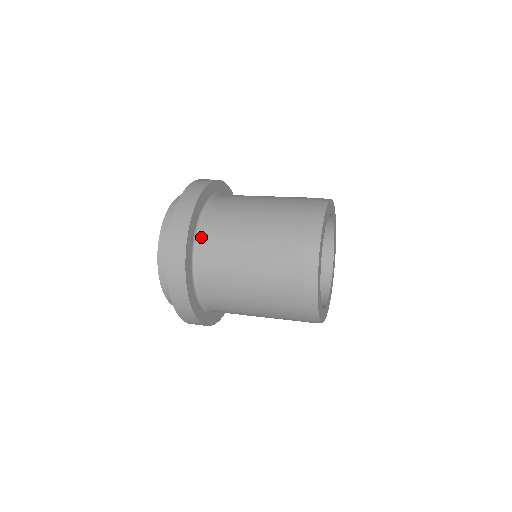
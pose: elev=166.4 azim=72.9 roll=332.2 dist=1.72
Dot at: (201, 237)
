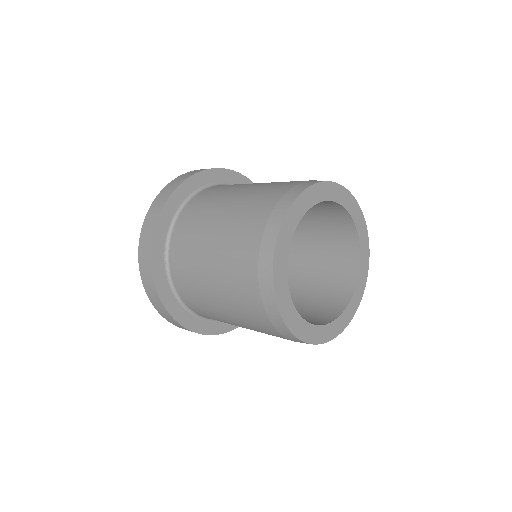
Dot at: (172, 271)
